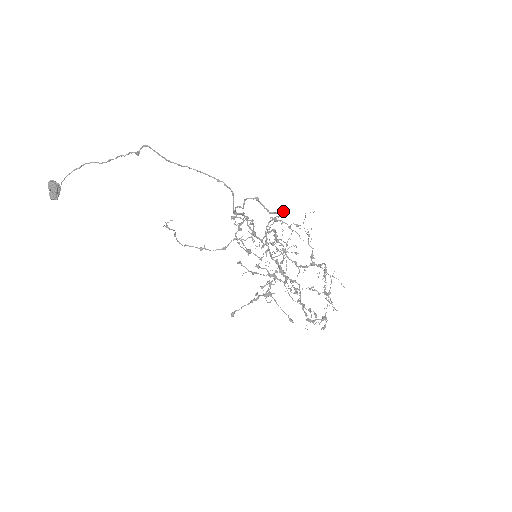
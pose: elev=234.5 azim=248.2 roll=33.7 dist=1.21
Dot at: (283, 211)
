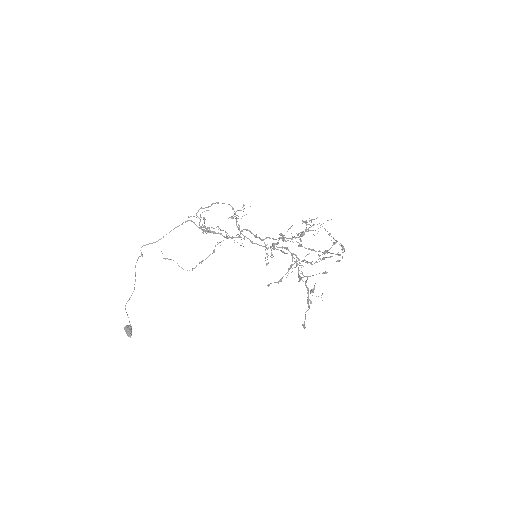
Dot at: (223, 203)
